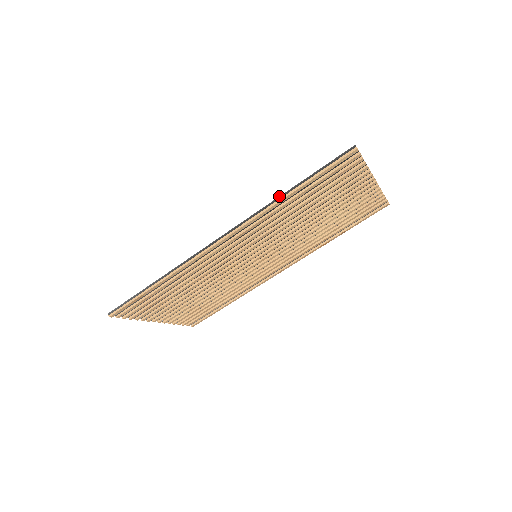
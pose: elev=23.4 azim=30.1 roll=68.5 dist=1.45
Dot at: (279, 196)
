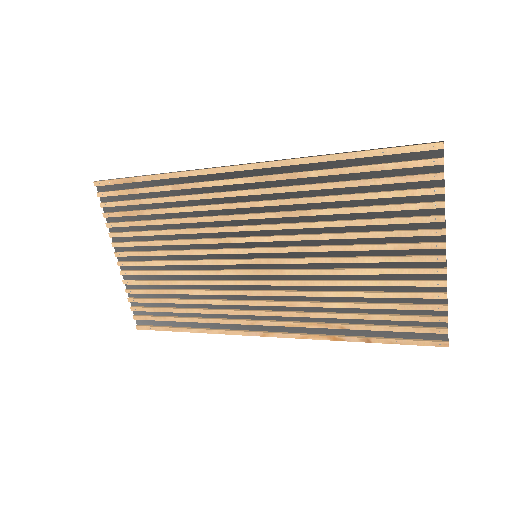
Dot at: (326, 154)
